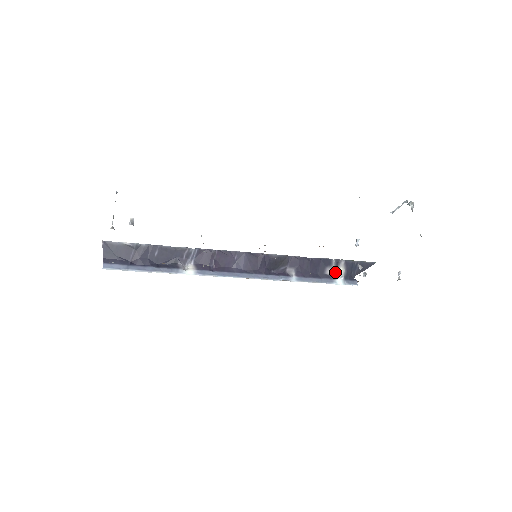
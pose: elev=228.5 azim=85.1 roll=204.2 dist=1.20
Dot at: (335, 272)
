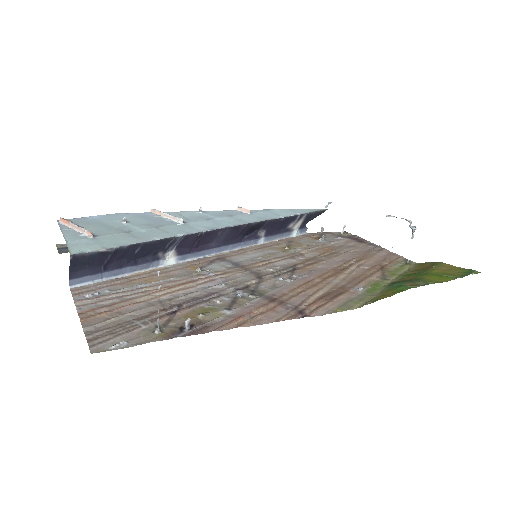
Dot at: (295, 225)
